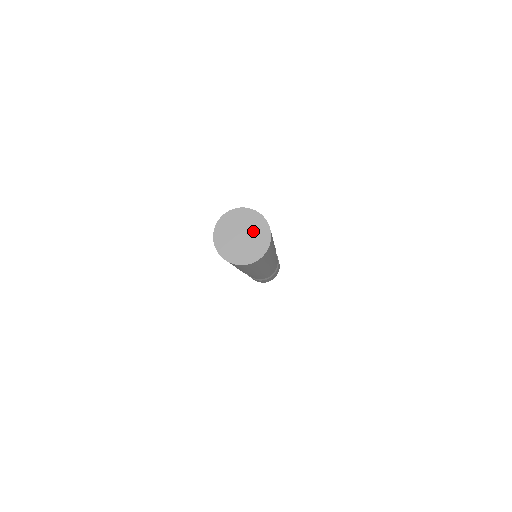
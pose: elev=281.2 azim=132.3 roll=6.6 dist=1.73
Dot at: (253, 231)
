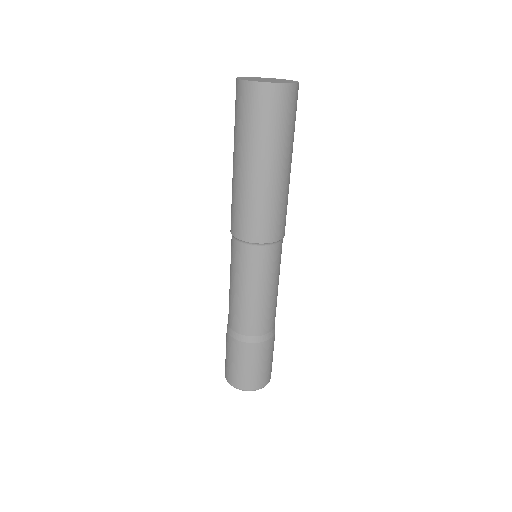
Dot at: occluded
